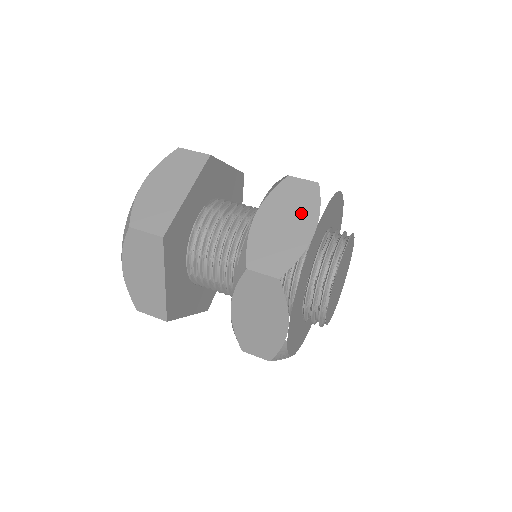
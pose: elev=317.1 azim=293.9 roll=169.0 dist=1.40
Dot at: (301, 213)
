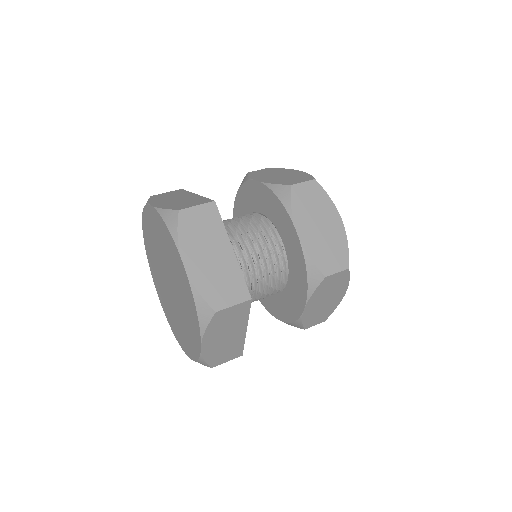
Dot at: (323, 211)
